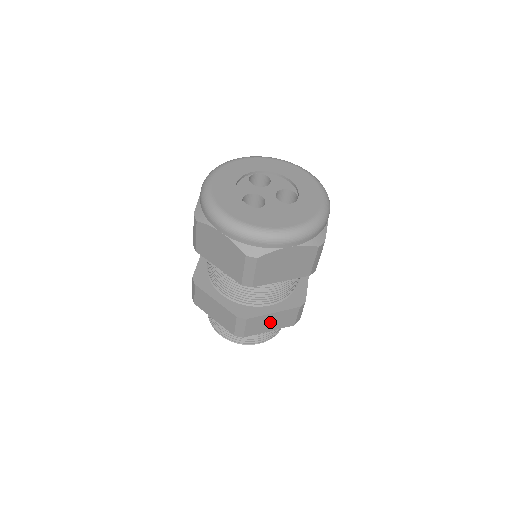
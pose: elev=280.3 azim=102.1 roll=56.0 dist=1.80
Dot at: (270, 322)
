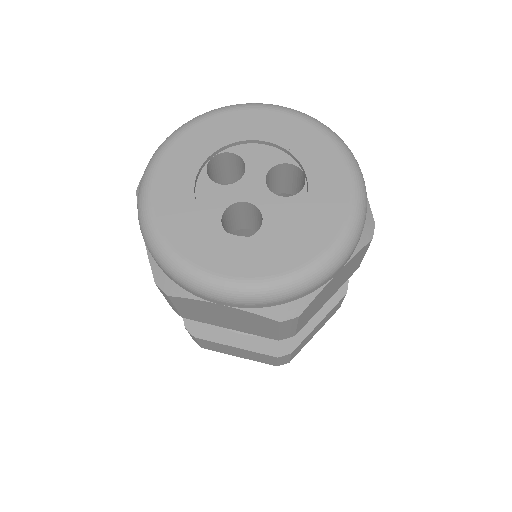
Dot at: (315, 330)
